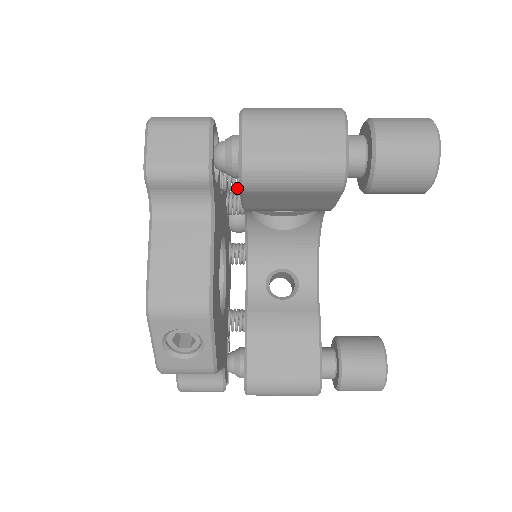
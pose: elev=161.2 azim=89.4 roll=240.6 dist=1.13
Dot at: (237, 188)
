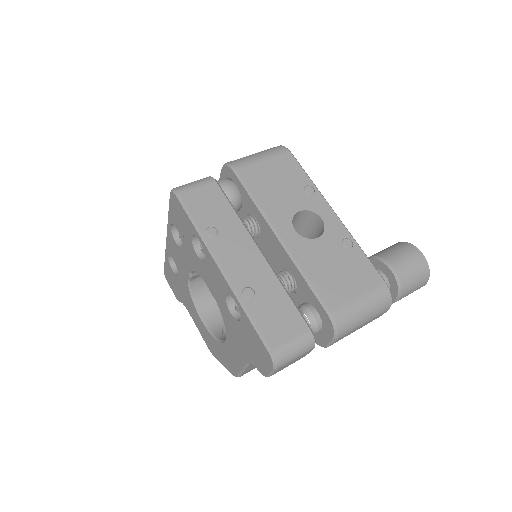
Dot at: occluded
